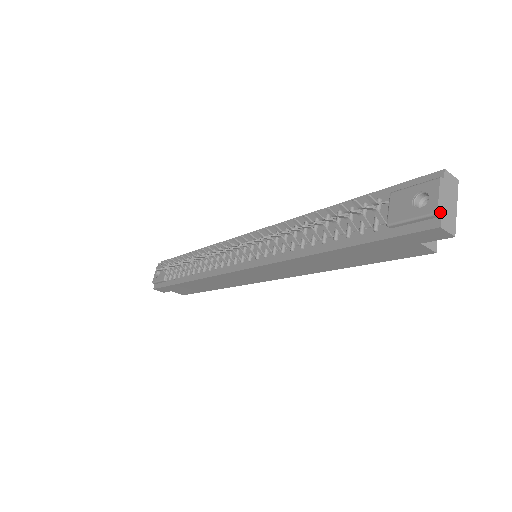
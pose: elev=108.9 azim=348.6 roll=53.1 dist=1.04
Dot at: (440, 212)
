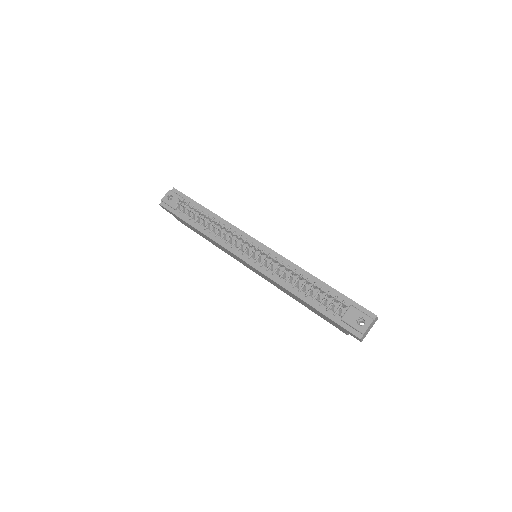
Dot at: (364, 333)
